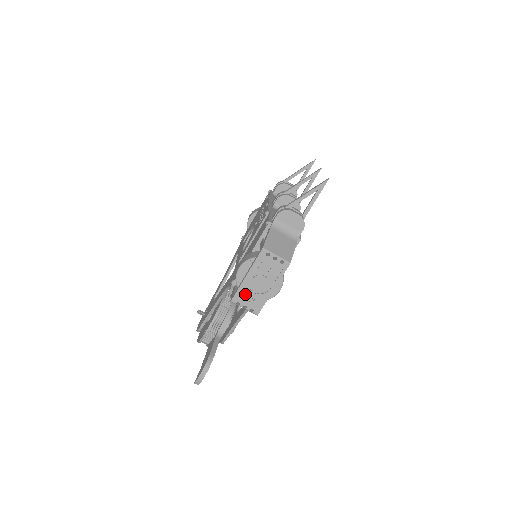
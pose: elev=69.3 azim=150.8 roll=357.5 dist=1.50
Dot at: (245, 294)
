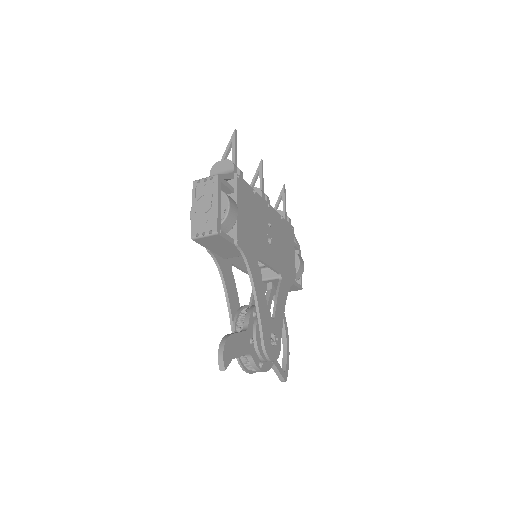
Dot at: (198, 223)
